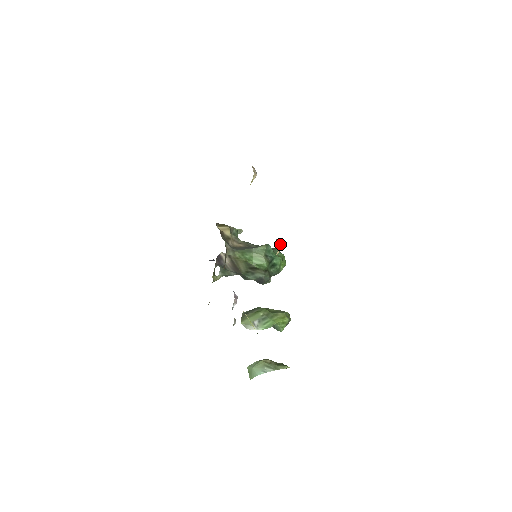
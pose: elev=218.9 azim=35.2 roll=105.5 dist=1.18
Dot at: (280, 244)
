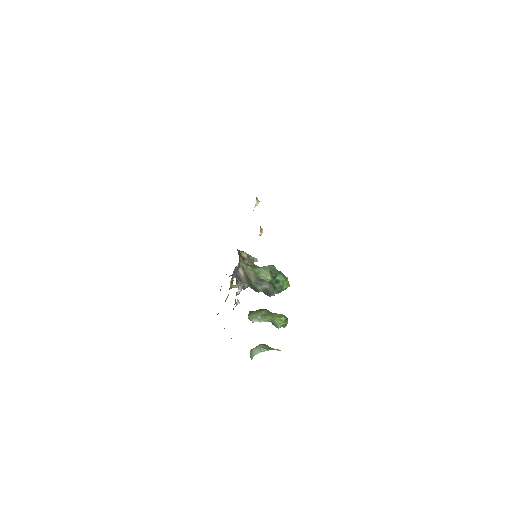
Dot at: occluded
